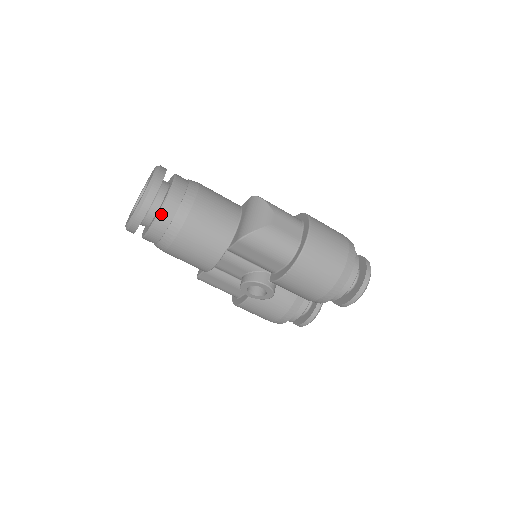
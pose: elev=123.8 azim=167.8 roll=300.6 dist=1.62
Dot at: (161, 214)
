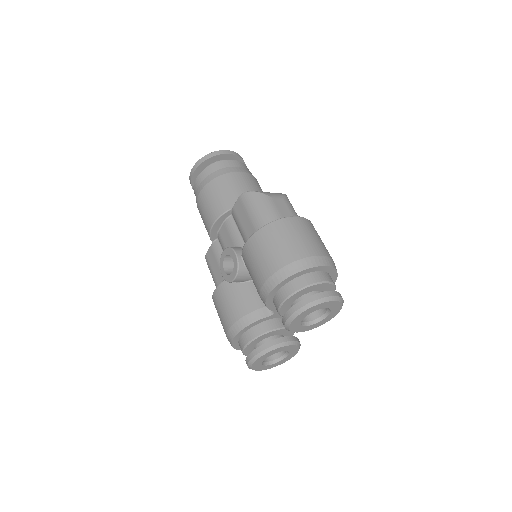
Dot at: (212, 165)
